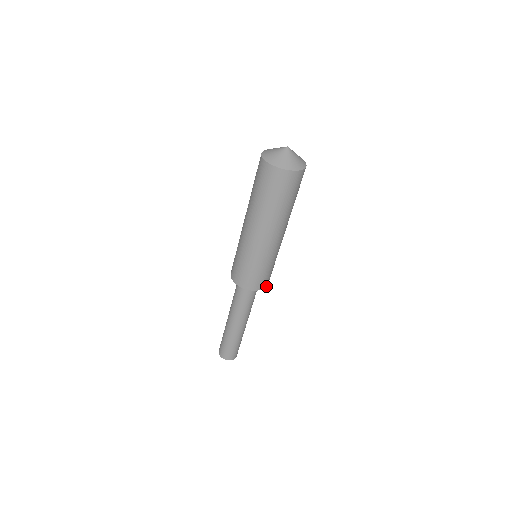
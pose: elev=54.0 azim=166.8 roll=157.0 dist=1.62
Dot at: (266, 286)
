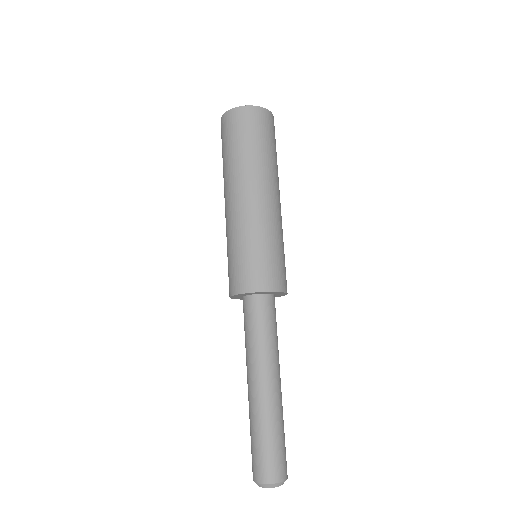
Dot at: (265, 291)
